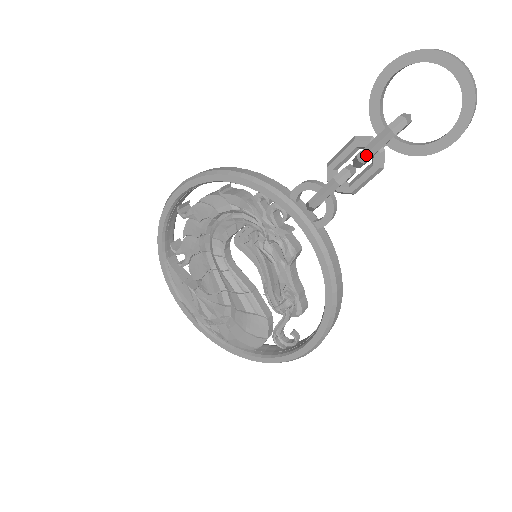
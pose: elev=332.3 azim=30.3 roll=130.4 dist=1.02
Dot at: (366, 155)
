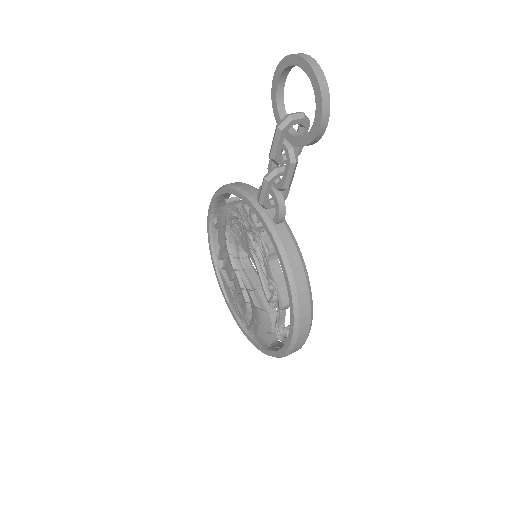
Dot at: (272, 152)
